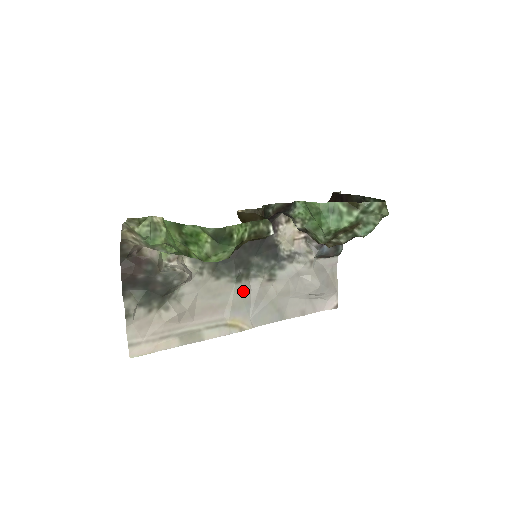
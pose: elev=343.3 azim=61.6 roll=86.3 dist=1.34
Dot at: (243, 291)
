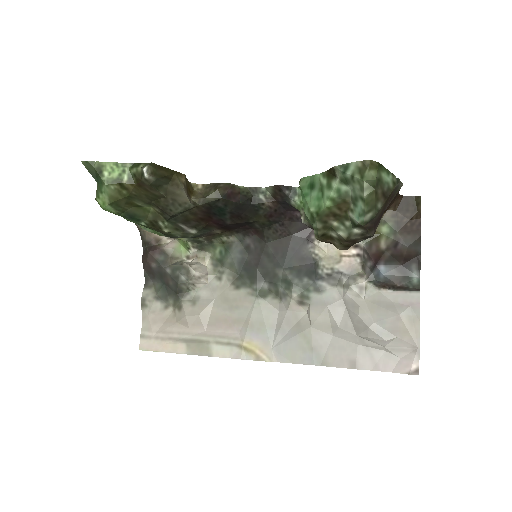
Dot at: (266, 310)
